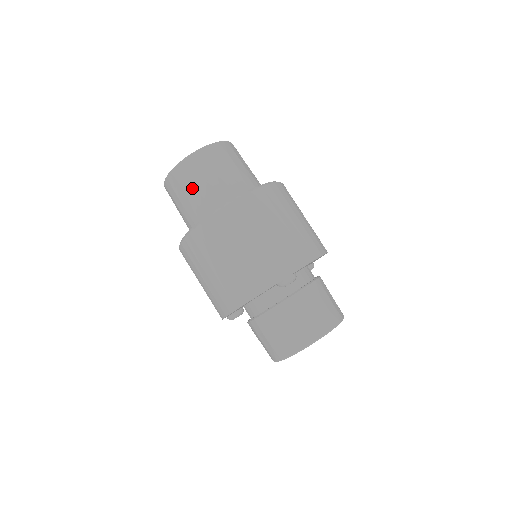
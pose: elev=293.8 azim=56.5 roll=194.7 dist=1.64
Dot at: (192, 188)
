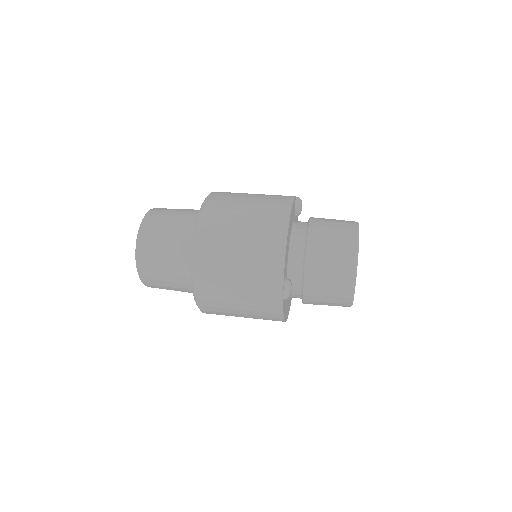
Dot at: (169, 288)
